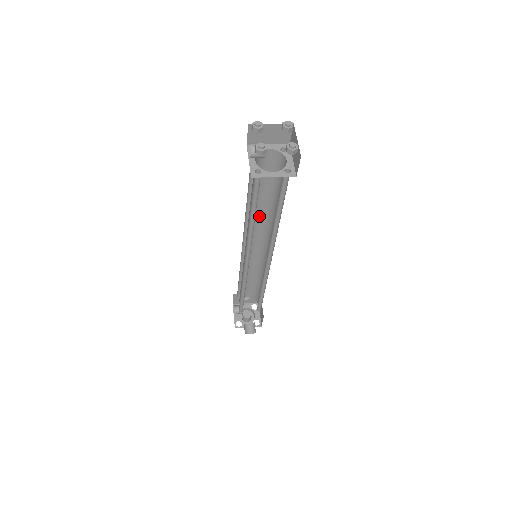
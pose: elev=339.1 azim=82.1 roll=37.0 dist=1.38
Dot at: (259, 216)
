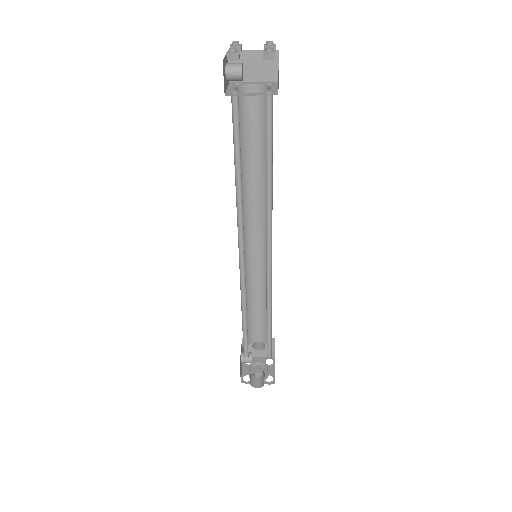
Dot at: (256, 195)
